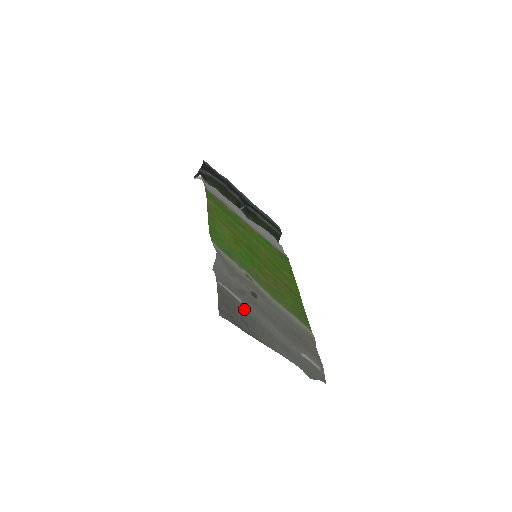
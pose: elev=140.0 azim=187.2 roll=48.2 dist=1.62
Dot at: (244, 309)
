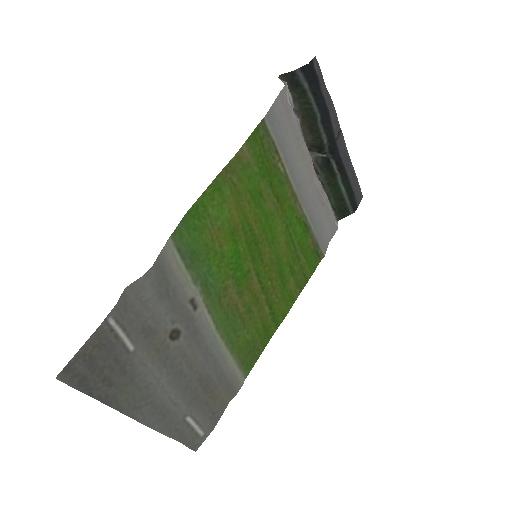
Dot at: (128, 361)
